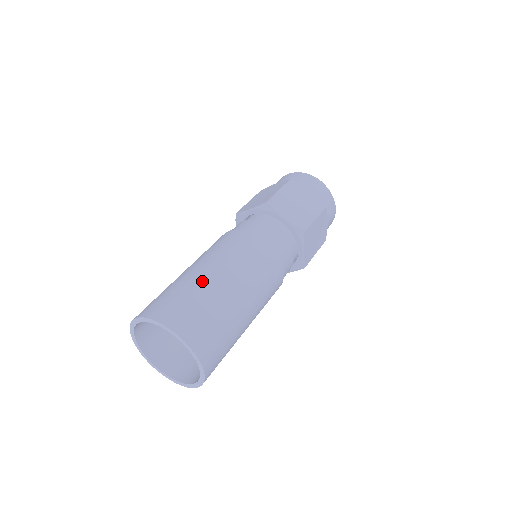
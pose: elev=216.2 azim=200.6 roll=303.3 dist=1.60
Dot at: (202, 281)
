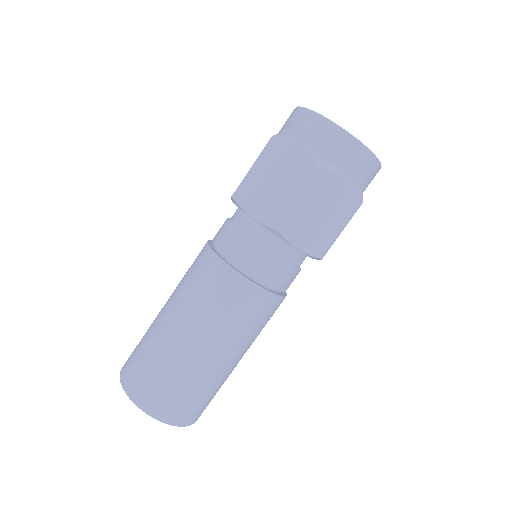
Dot at: (157, 331)
